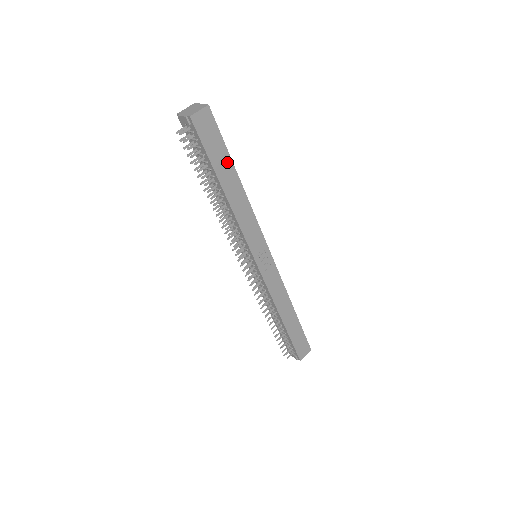
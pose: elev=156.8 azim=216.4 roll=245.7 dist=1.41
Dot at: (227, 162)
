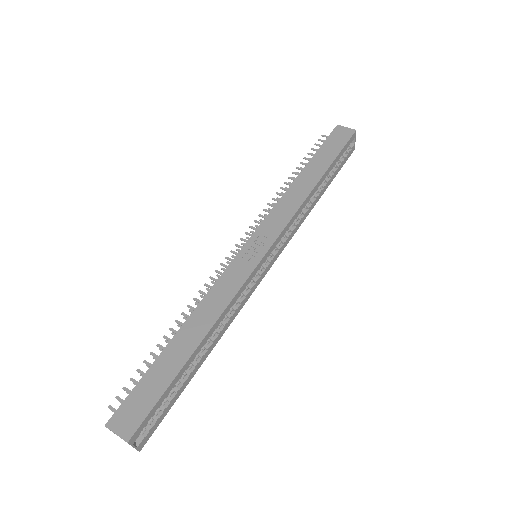
Dot at: (327, 162)
